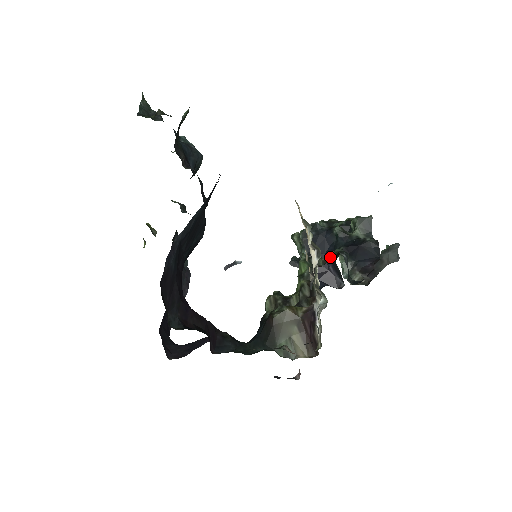
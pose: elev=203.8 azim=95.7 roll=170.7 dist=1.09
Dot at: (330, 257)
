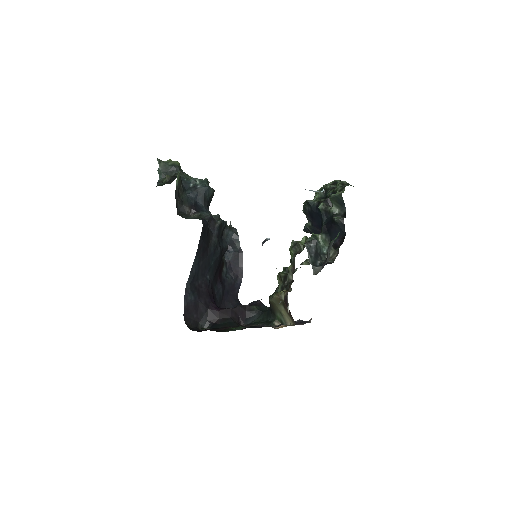
Dot at: occluded
